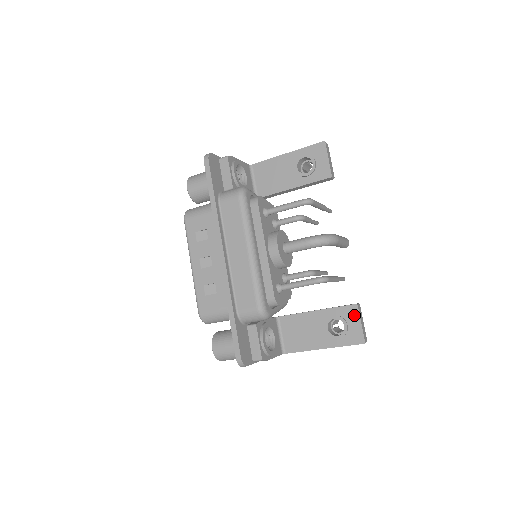
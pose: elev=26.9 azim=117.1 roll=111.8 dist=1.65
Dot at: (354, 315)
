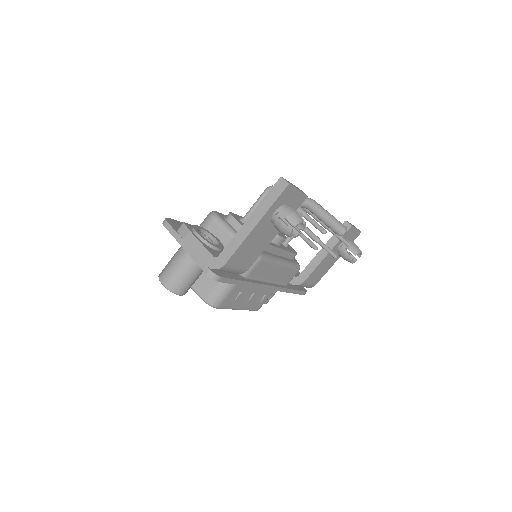
Dot at: occluded
